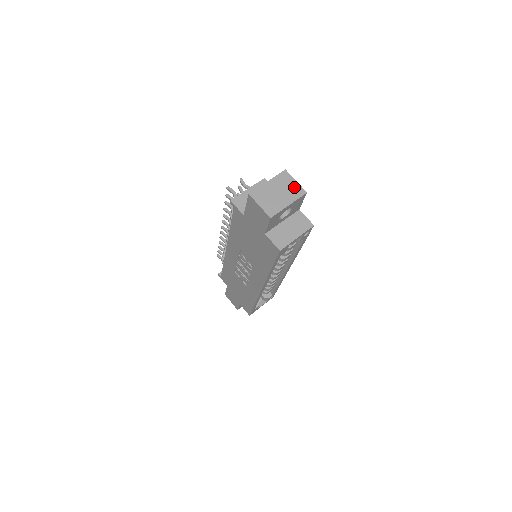
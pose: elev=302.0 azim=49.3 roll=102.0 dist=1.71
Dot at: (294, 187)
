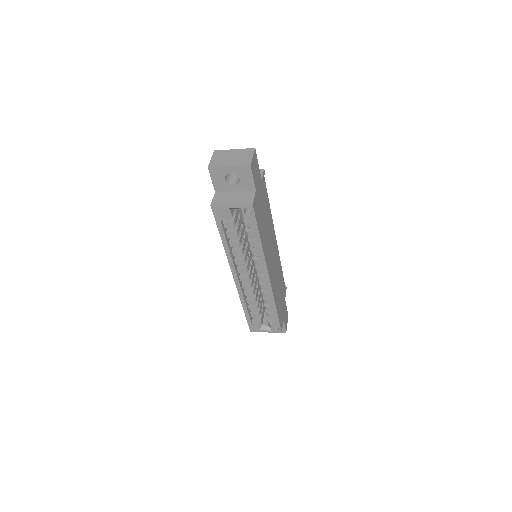
Dot at: (246, 159)
